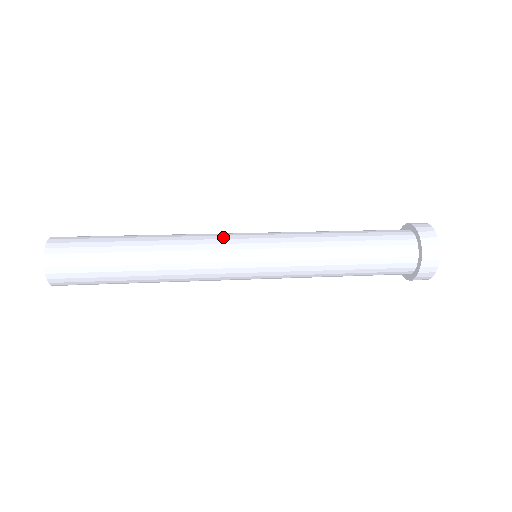
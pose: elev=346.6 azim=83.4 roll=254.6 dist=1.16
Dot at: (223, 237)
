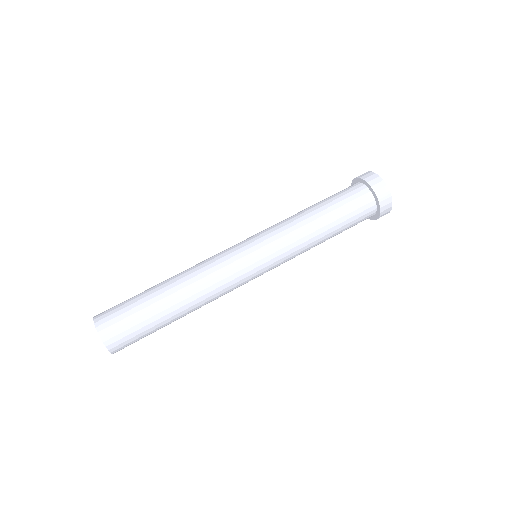
Dot at: (241, 282)
